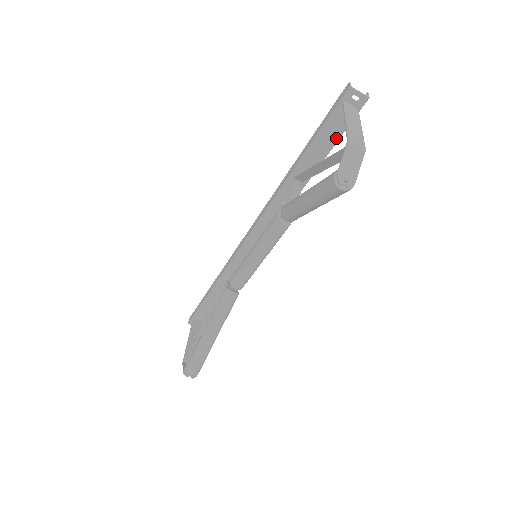
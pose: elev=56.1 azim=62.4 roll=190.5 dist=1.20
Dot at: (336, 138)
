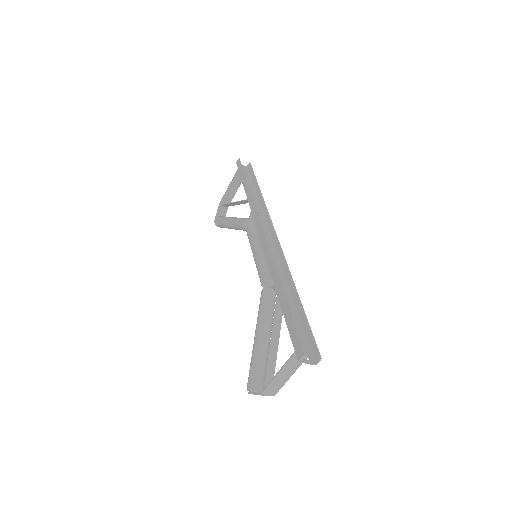
Dot at: (301, 328)
